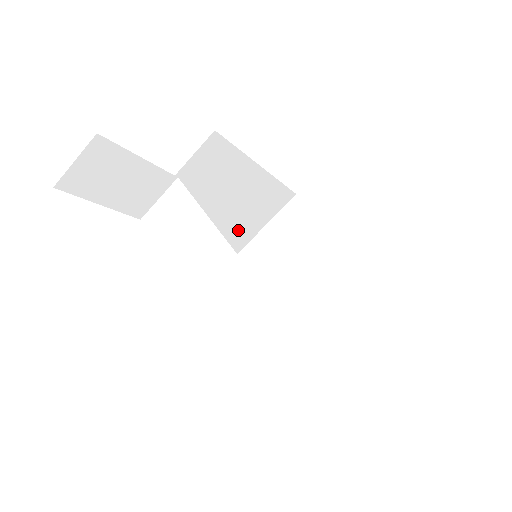
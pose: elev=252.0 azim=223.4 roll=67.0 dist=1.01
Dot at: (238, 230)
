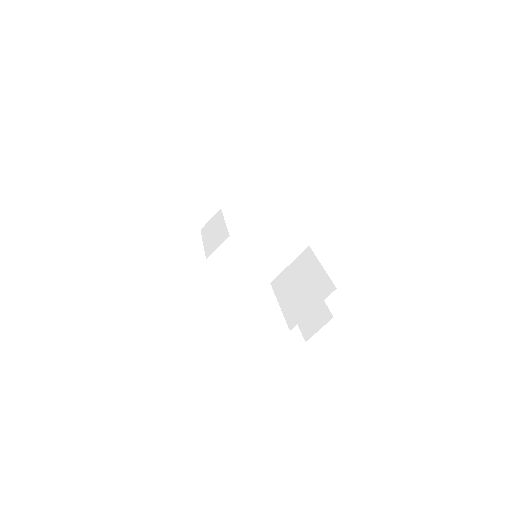
Dot at: (267, 262)
